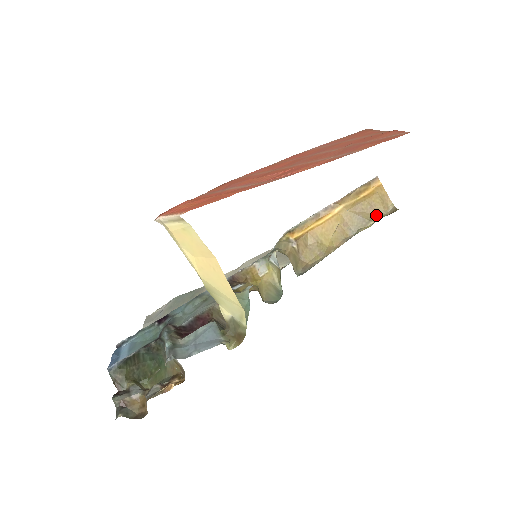
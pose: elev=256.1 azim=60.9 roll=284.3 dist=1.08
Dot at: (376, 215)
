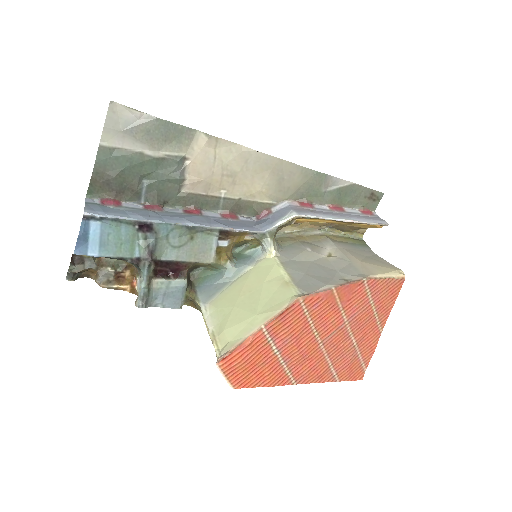
Dot at: (352, 231)
